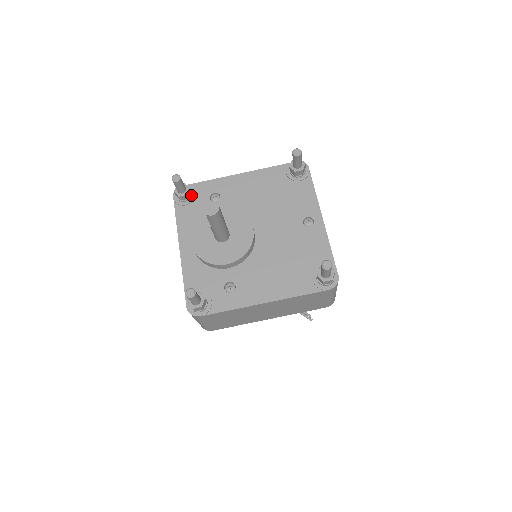
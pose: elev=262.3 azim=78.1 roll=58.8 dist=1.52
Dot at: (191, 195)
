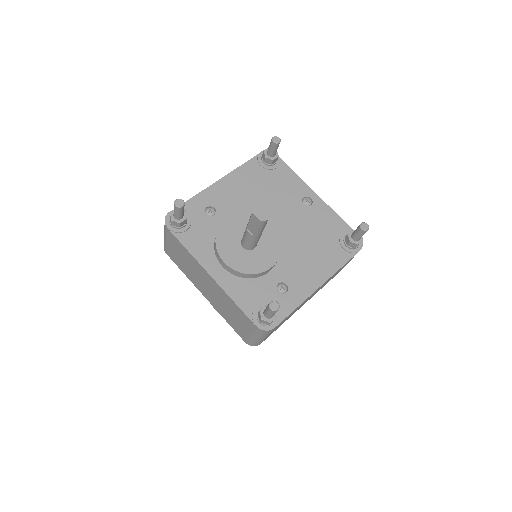
Dot at: occluded
